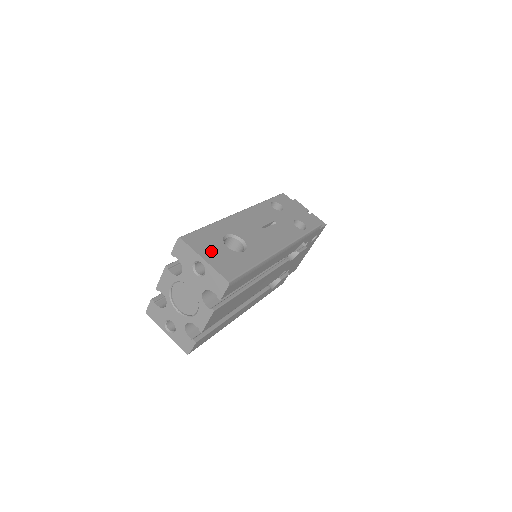
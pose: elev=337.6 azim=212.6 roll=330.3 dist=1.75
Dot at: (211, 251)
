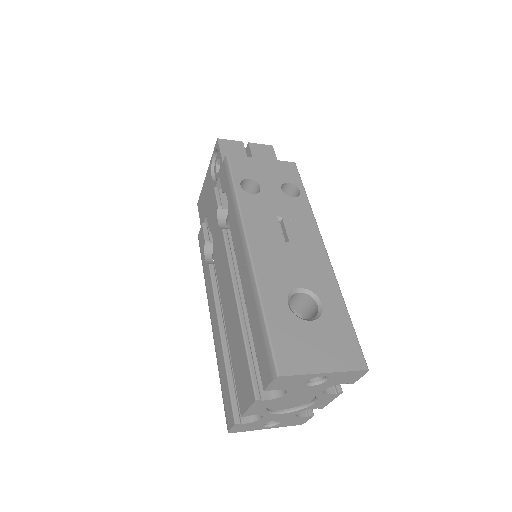
Dot at: (313, 351)
